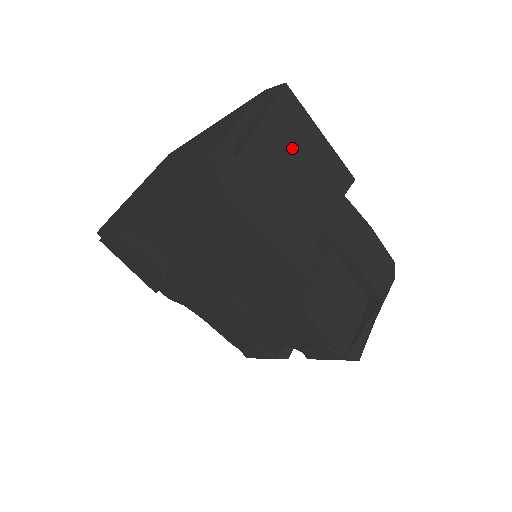
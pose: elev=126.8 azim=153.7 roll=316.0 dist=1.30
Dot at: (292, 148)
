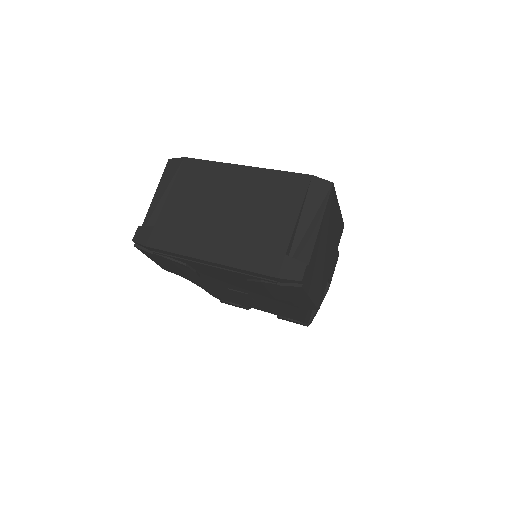
Dot at: (328, 233)
